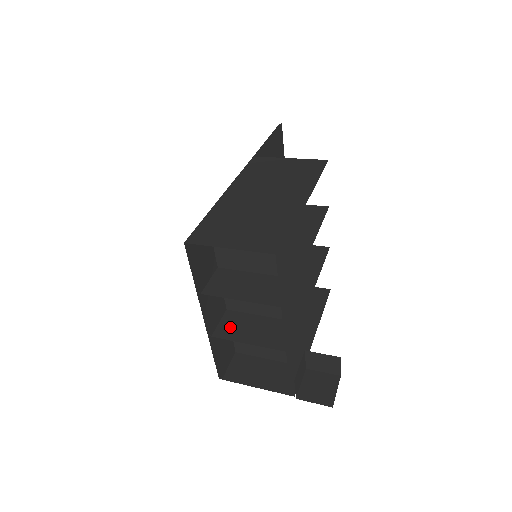
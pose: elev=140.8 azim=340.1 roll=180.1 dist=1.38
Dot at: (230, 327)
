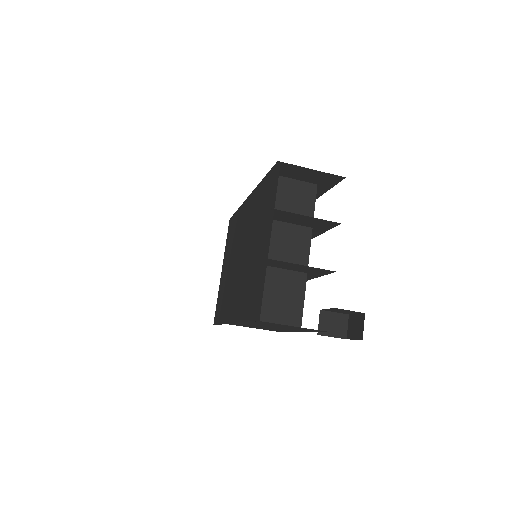
Dot at: (275, 263)
